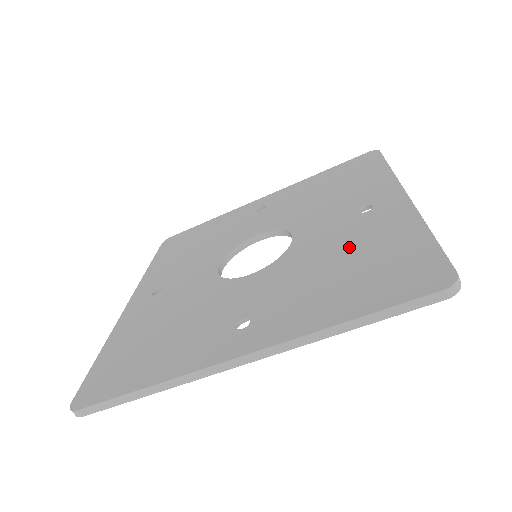
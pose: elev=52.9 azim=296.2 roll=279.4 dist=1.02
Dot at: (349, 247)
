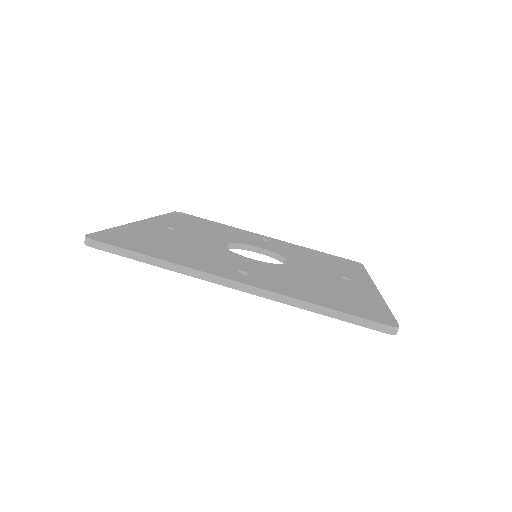
Dot at: (330, 285)
